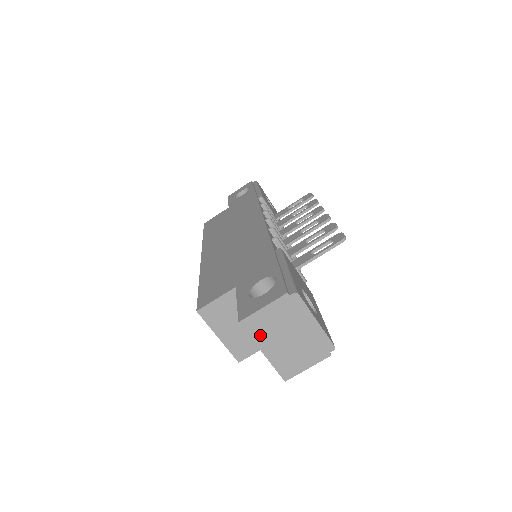
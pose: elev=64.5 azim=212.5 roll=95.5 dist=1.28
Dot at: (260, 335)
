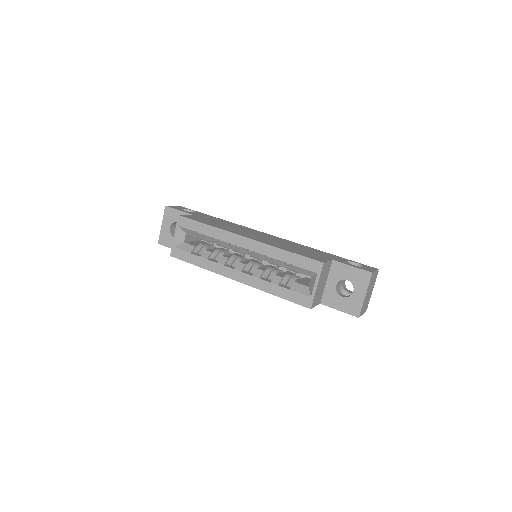
Dot at: (370, 285)
